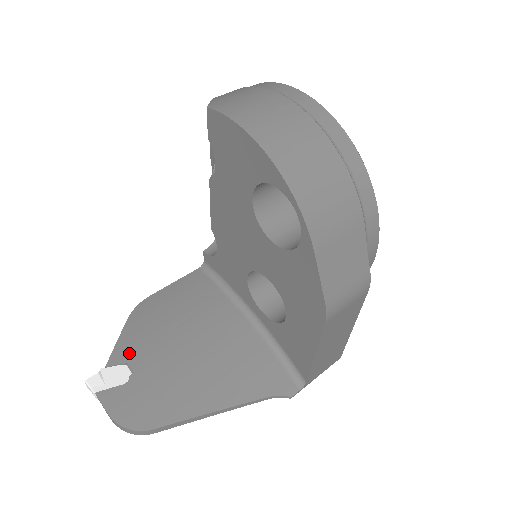
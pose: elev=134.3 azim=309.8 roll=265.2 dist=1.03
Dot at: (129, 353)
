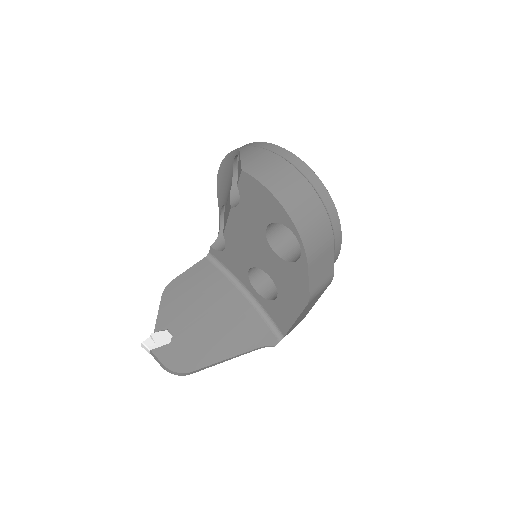
Dot at: (168, 322)
